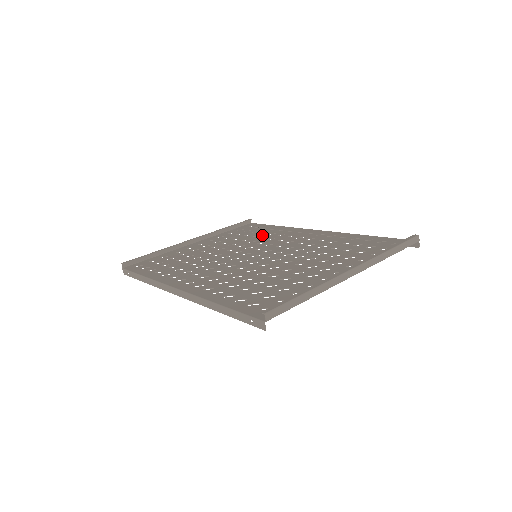
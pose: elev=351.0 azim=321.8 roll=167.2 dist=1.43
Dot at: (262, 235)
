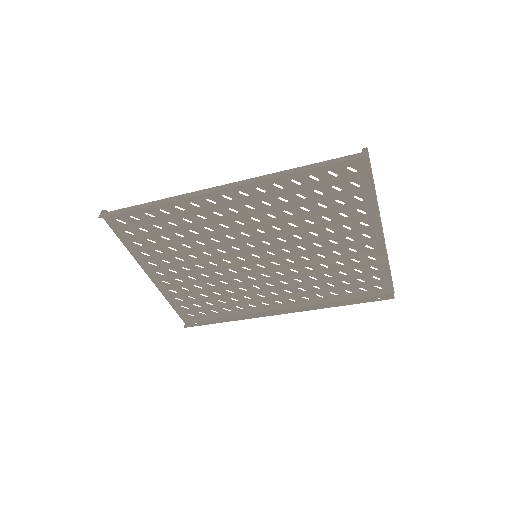
Dot at: (225, 296)
